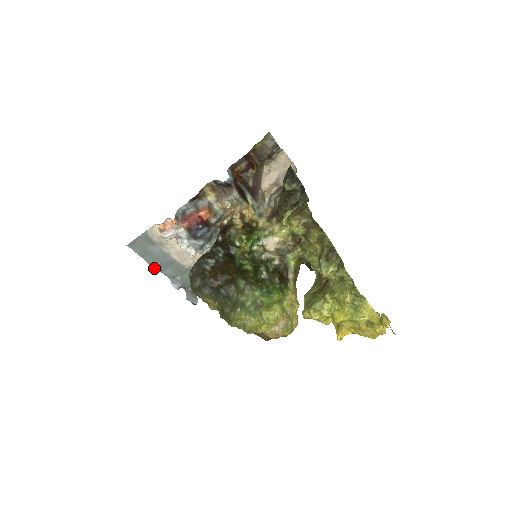
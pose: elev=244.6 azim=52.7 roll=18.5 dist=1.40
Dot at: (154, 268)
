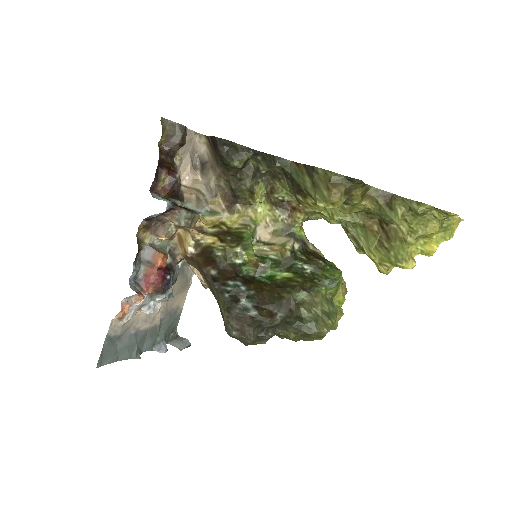
Dot at: (135, 357)
